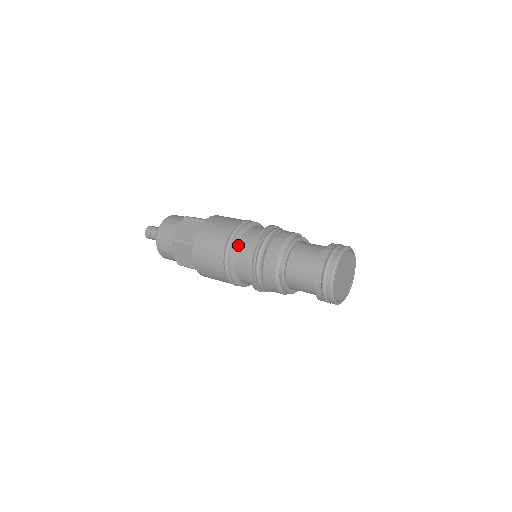
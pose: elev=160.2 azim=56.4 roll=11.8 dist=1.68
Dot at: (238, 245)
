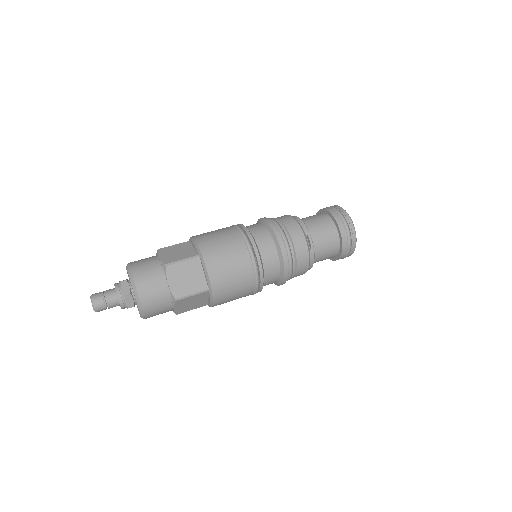
Dot at: (251, 233)
